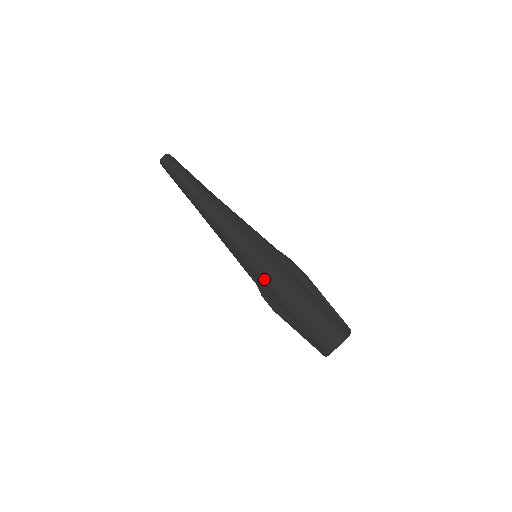
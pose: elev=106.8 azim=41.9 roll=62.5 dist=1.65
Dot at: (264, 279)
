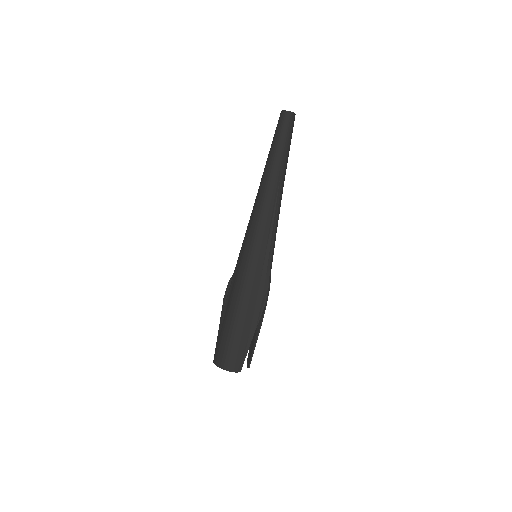
Dot at: (237, 278)
